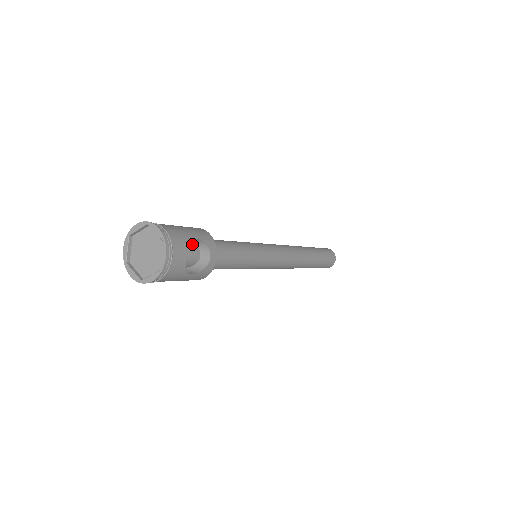
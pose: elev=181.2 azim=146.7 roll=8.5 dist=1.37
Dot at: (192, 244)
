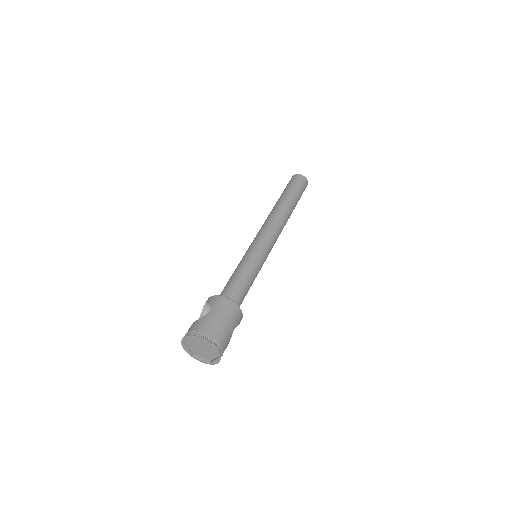
Dot at: occluded
